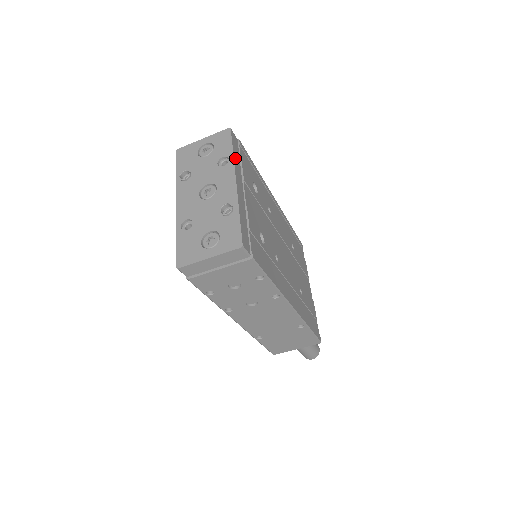
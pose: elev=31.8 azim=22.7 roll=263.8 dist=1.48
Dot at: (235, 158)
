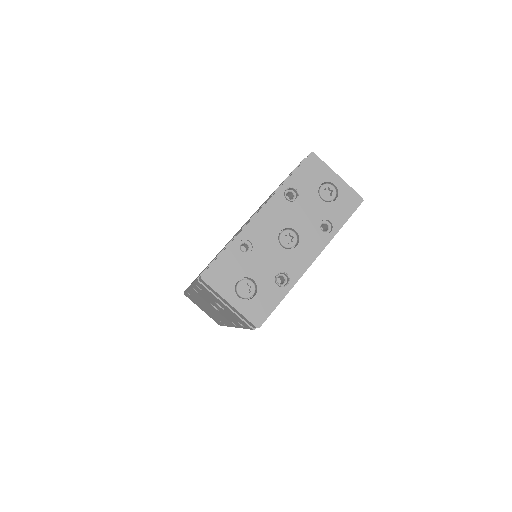
Dot at: (336, 233)
